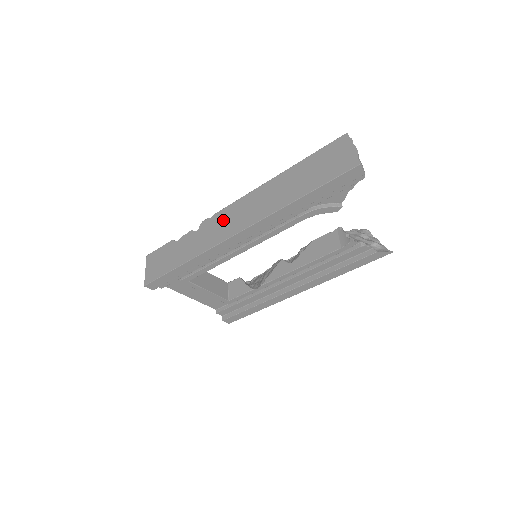
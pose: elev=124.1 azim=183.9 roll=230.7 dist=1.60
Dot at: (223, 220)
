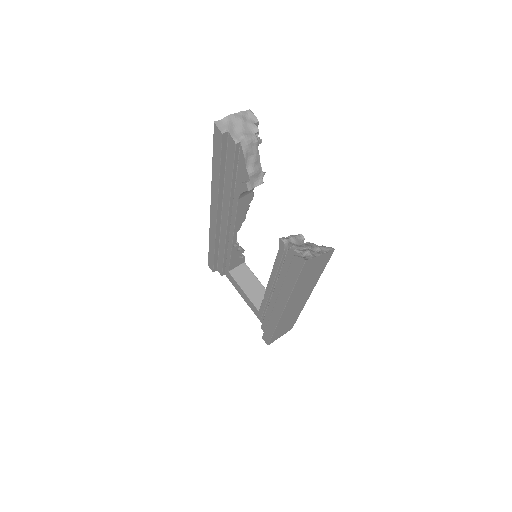
Dot at: occluded
